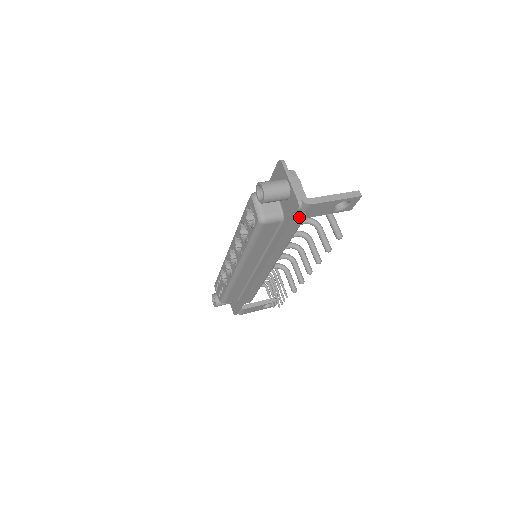
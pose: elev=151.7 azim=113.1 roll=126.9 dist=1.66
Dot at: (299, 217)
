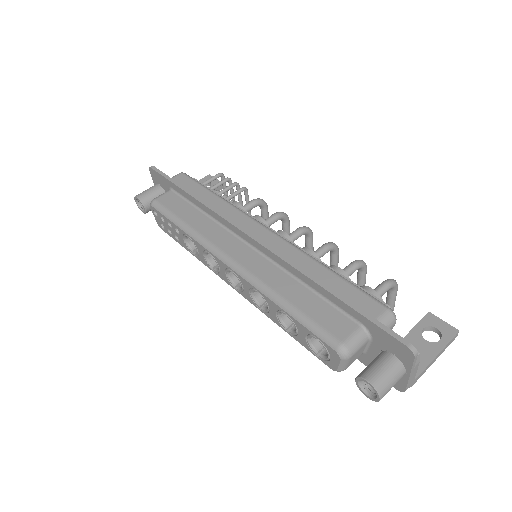
Dot at: occluded
